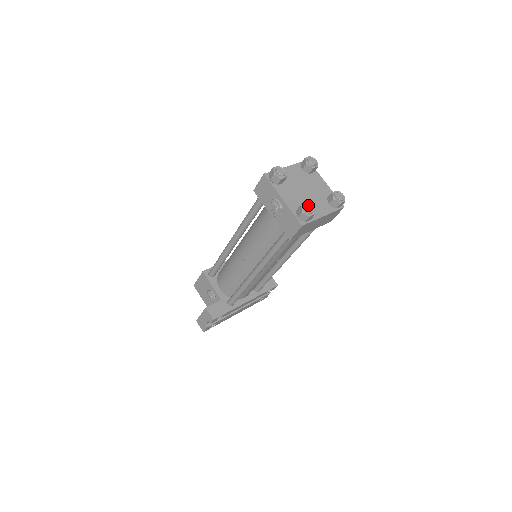
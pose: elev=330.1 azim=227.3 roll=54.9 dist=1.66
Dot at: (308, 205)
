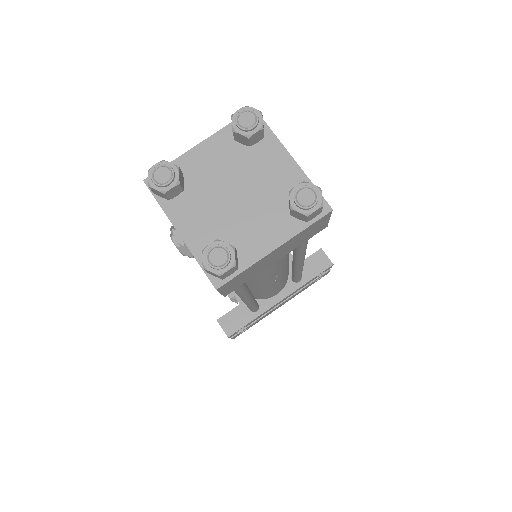
Dot at: (217, 248)
